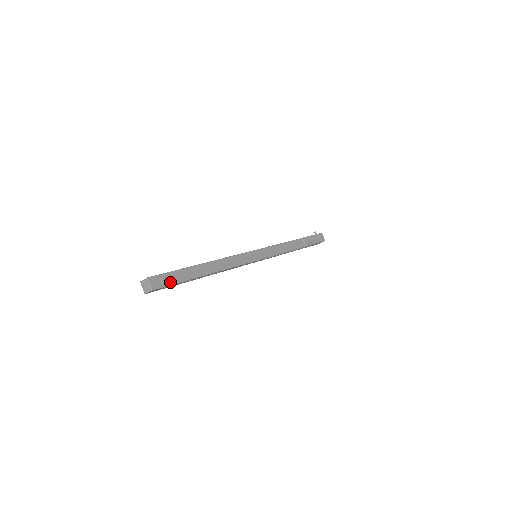
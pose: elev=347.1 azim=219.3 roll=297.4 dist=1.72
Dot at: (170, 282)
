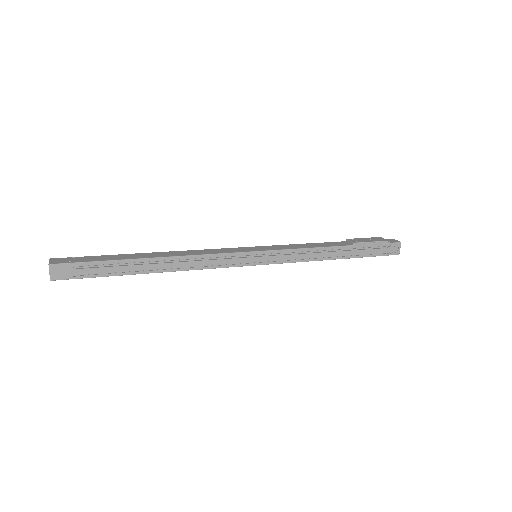
Dot at: (83, 261)
